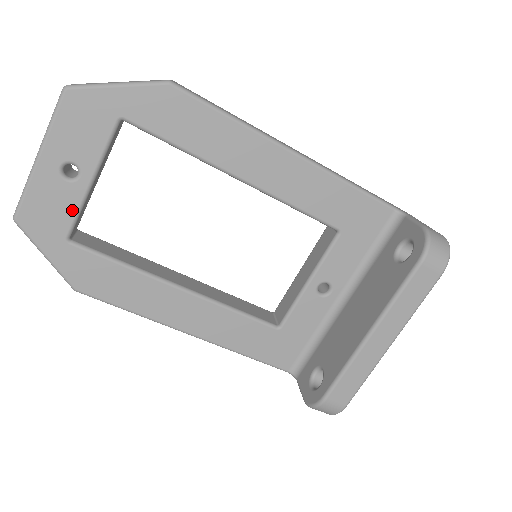
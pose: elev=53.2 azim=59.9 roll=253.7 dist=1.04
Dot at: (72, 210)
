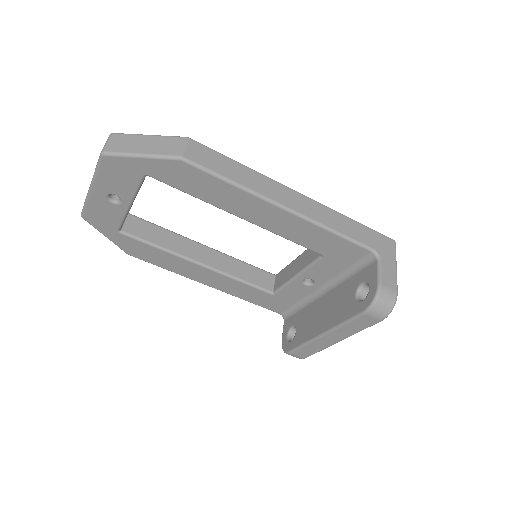
Dot at: (119, 218)
